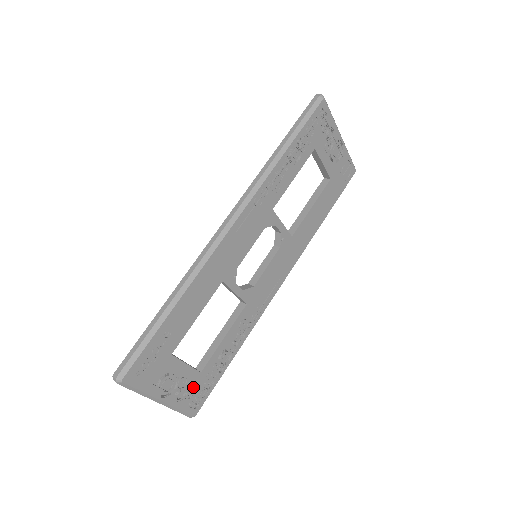
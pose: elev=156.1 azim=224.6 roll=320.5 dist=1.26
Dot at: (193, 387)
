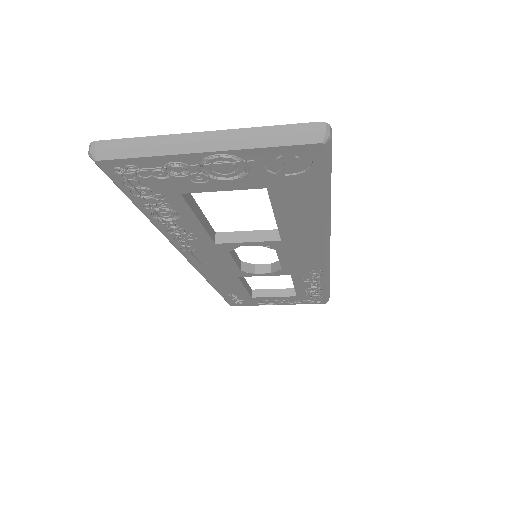
Dot at: (300, 299)
